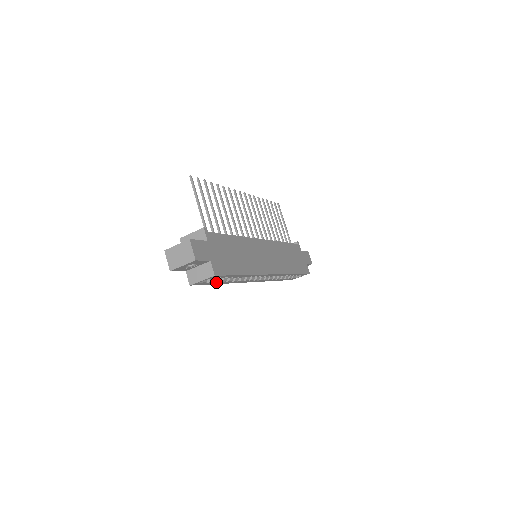
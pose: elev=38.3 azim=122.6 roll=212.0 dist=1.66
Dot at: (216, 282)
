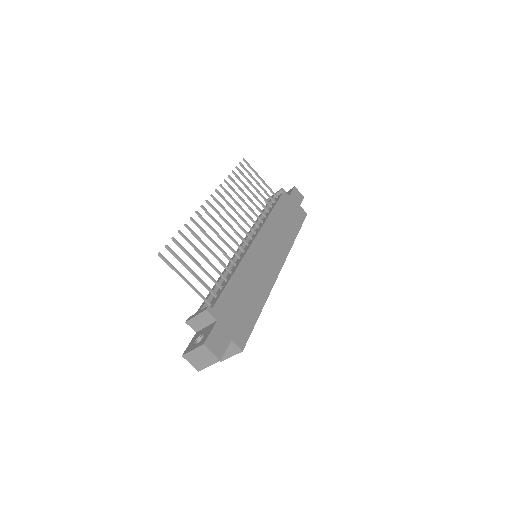
Dot at: occluded
